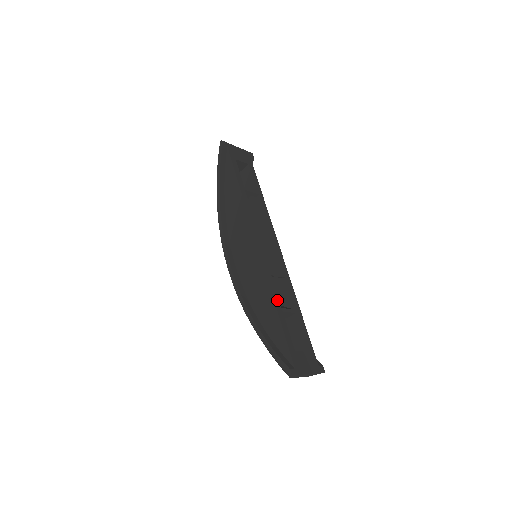
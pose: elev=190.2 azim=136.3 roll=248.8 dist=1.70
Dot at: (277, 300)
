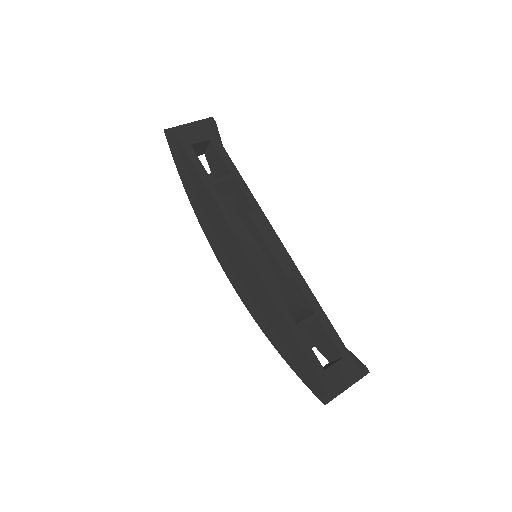
Dot at: (288, 316)
